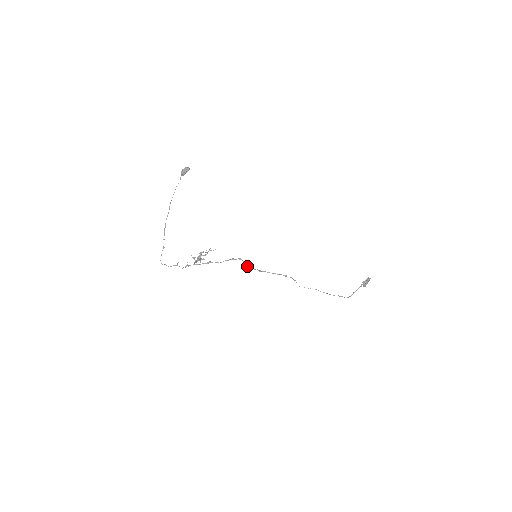
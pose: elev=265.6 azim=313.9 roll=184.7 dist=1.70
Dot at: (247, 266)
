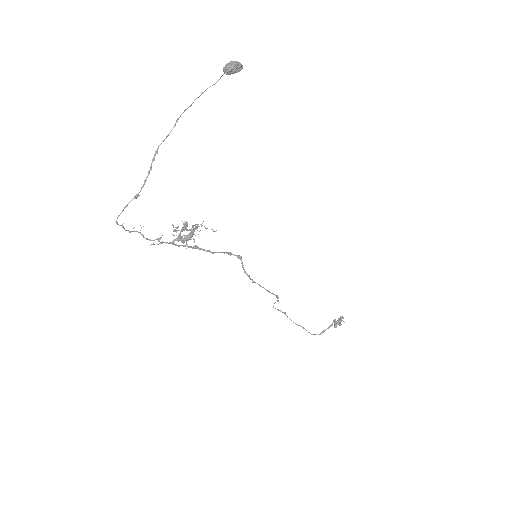
Dot at: (245, 272)
